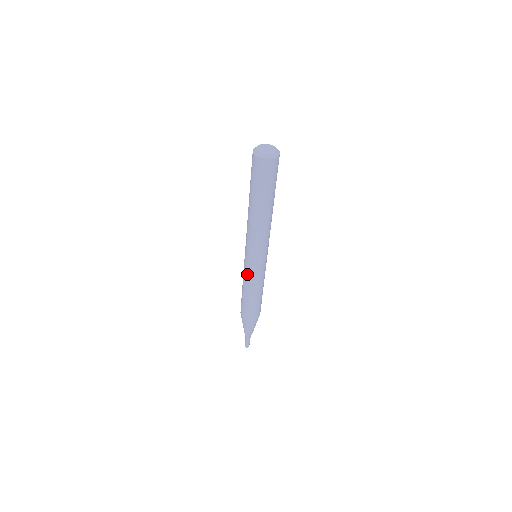
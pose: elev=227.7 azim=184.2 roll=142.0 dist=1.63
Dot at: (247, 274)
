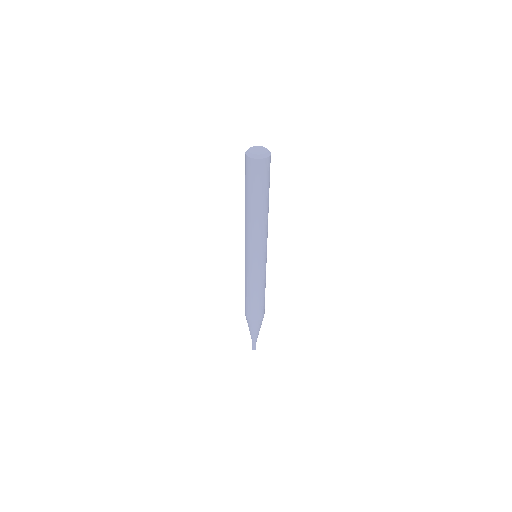
Dot at: (246, 272)
